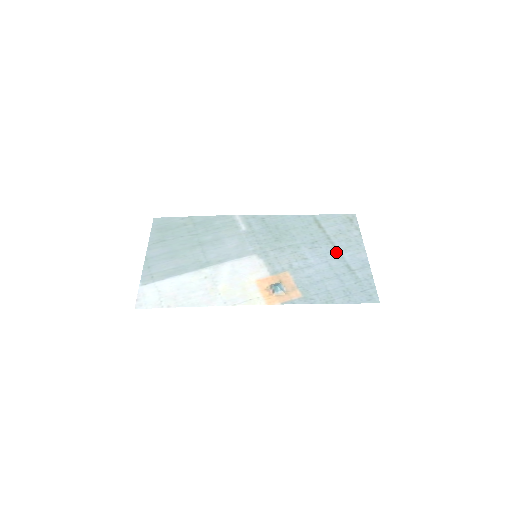
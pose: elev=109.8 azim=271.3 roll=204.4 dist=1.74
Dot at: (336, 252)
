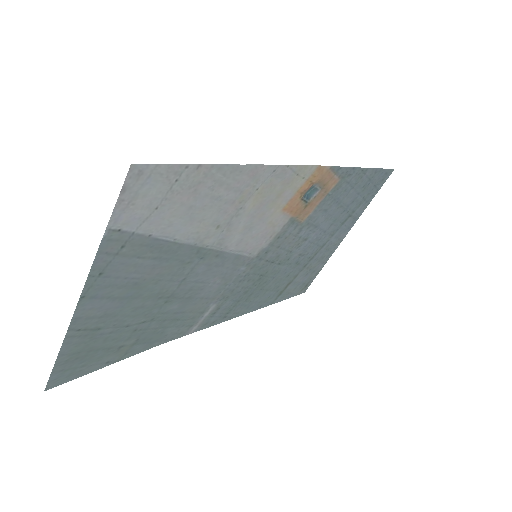
Dot at: (323, 244)
